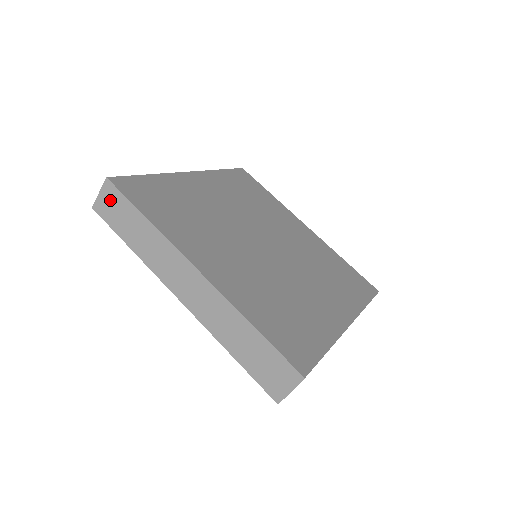
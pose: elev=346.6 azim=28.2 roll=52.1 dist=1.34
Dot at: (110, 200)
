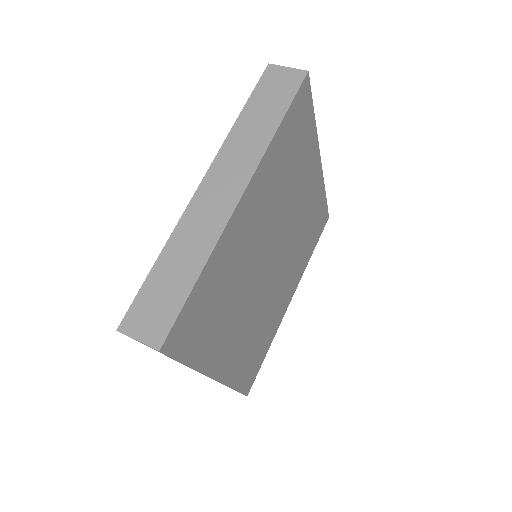
Dot at: occluded
